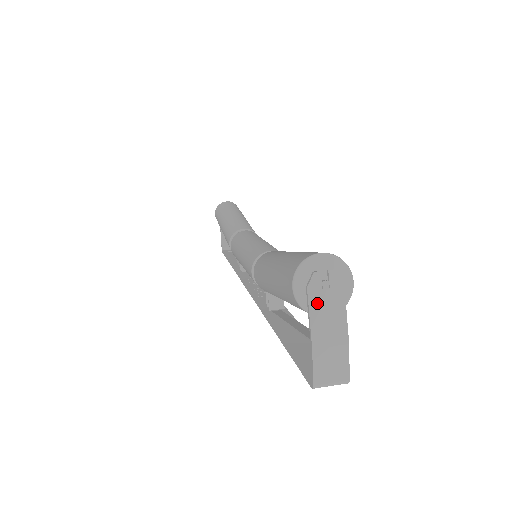
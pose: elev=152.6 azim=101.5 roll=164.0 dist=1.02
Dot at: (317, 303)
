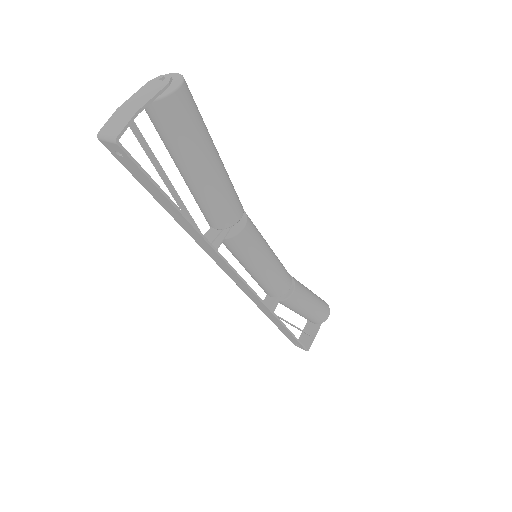
Dot at: (145, 89)
